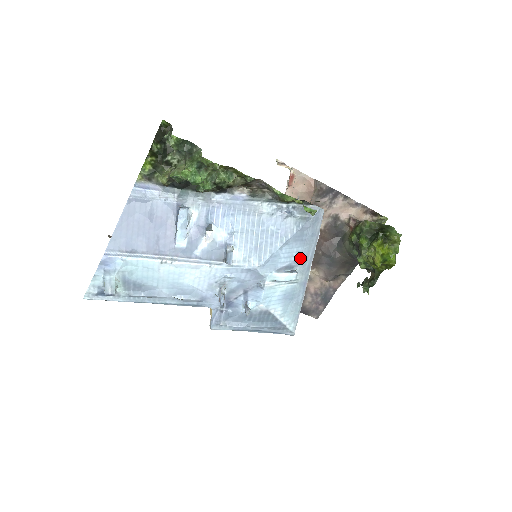
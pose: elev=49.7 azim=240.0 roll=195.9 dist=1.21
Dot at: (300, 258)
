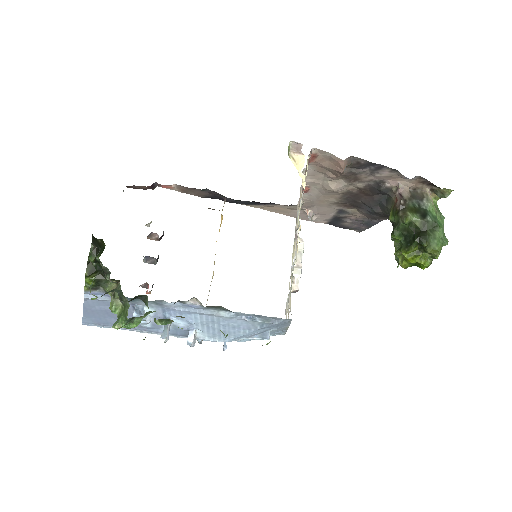
Dot at: (273, 328)
